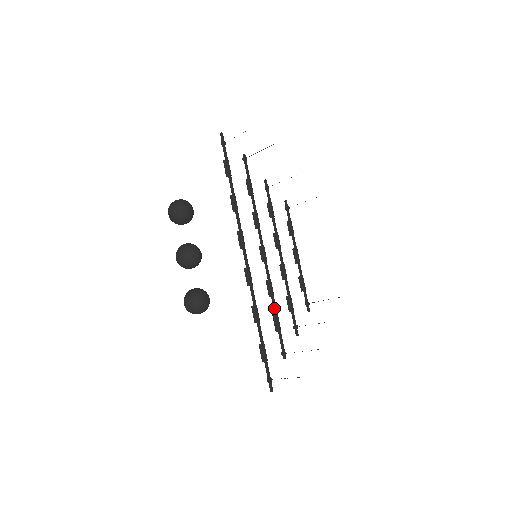
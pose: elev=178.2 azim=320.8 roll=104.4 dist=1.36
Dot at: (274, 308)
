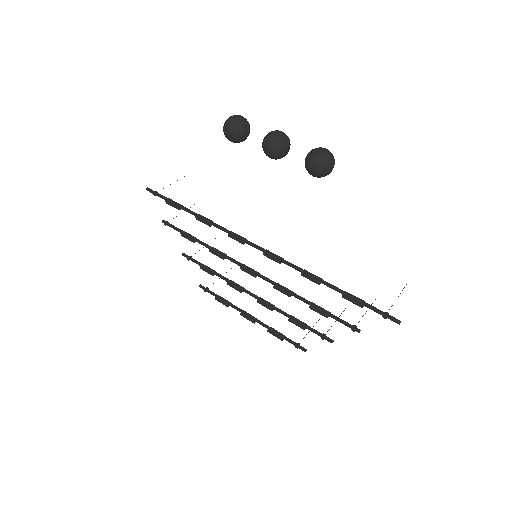
Dot at: (305, 299)
